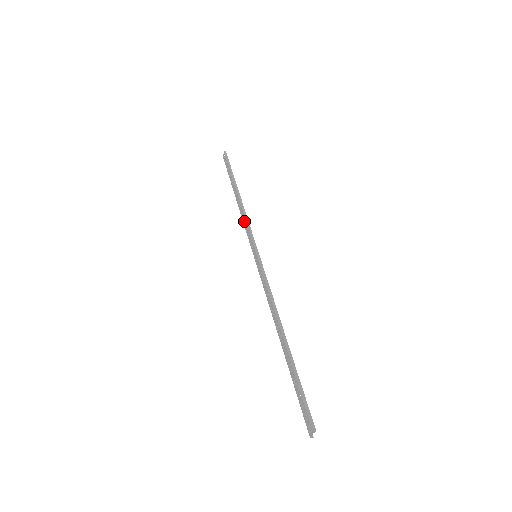
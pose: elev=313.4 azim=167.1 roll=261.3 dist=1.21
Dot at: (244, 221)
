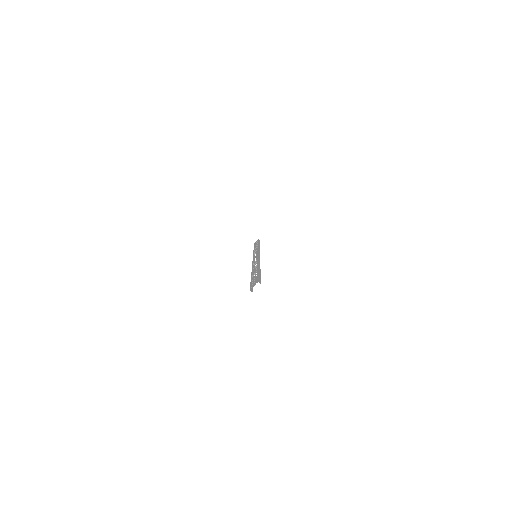
Dot at: occluded
